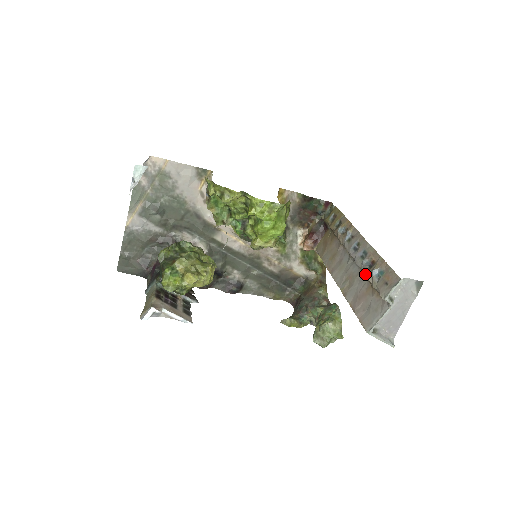
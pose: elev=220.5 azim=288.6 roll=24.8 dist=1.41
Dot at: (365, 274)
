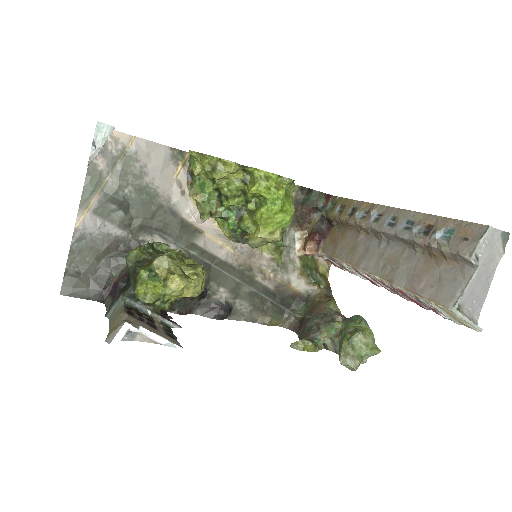
Dot at: (421, 242)
